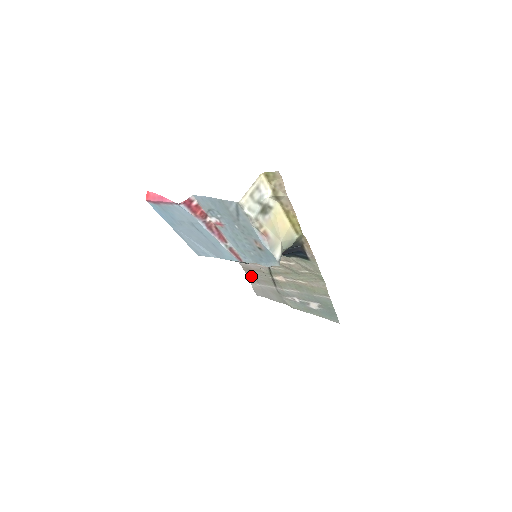
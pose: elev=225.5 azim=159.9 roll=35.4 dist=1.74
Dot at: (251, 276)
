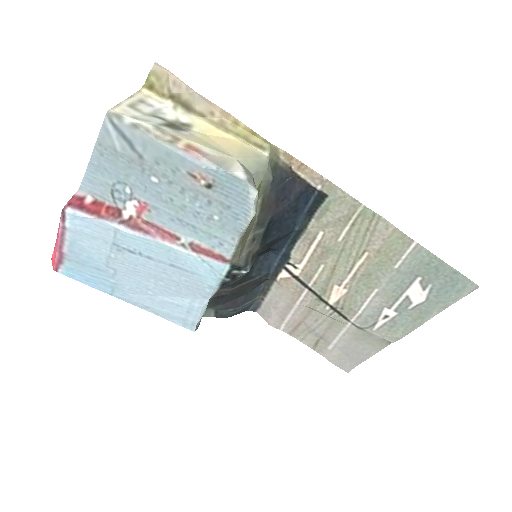
Dot at: (311, 340)
